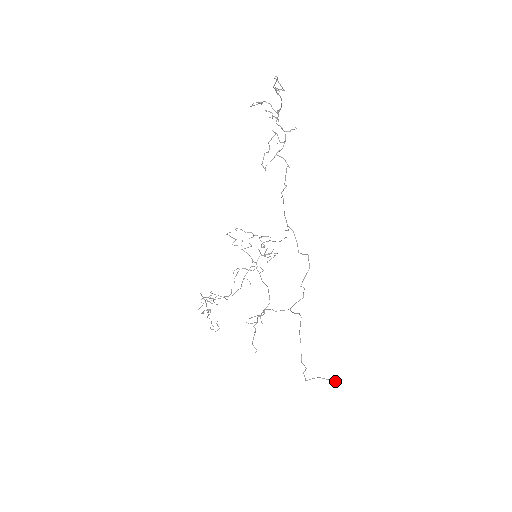
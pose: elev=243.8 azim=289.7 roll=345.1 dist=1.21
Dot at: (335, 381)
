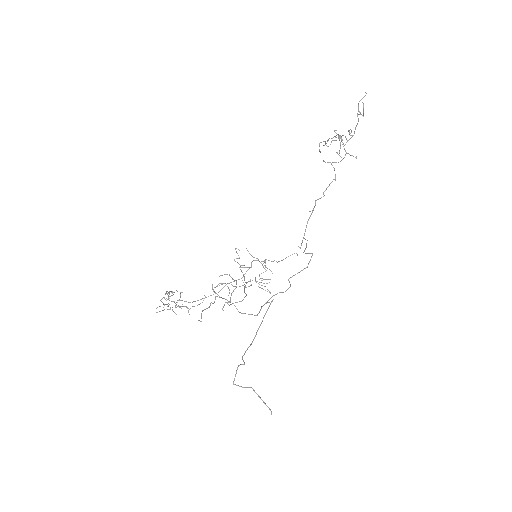
Dot at: occluded
